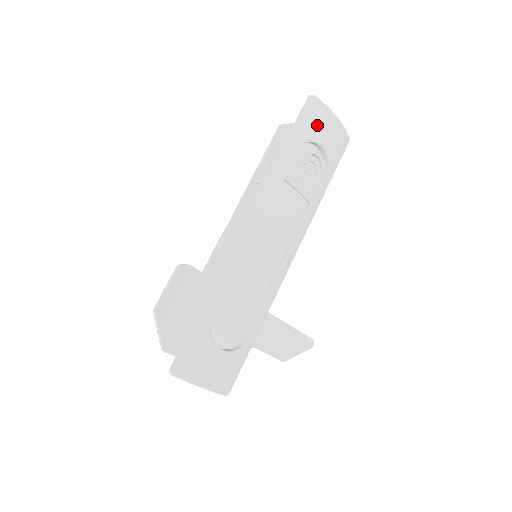
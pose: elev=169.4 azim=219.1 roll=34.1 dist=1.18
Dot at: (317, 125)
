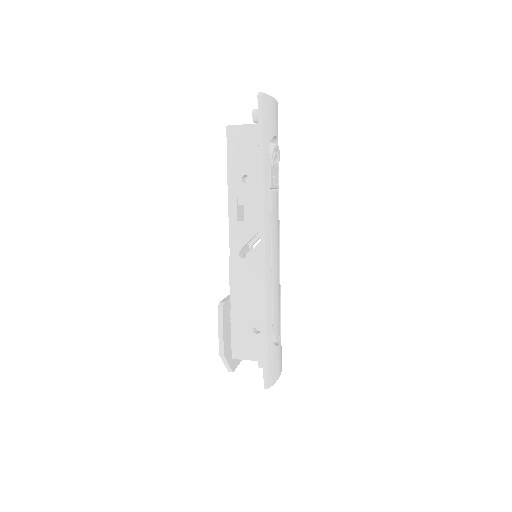
Dot at: (271, 121)
